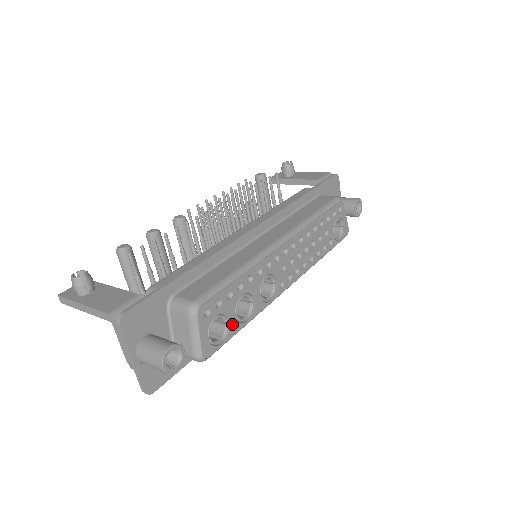
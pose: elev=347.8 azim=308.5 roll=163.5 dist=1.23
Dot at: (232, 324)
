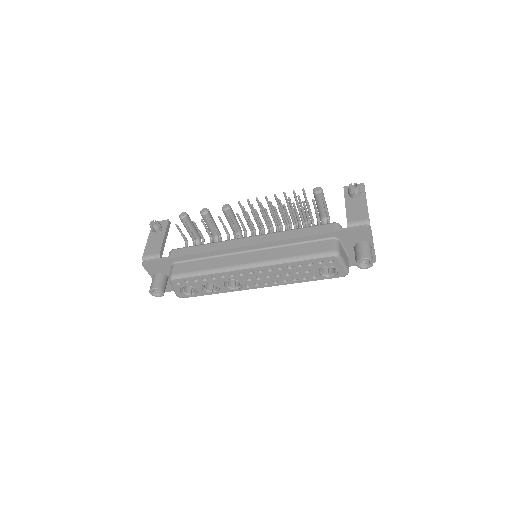
Dot at: (200, 291)
